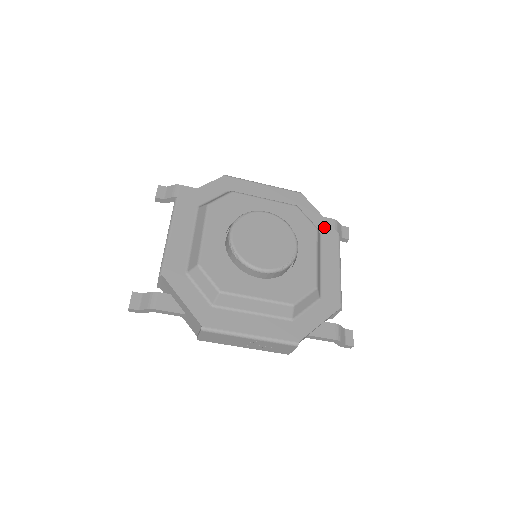
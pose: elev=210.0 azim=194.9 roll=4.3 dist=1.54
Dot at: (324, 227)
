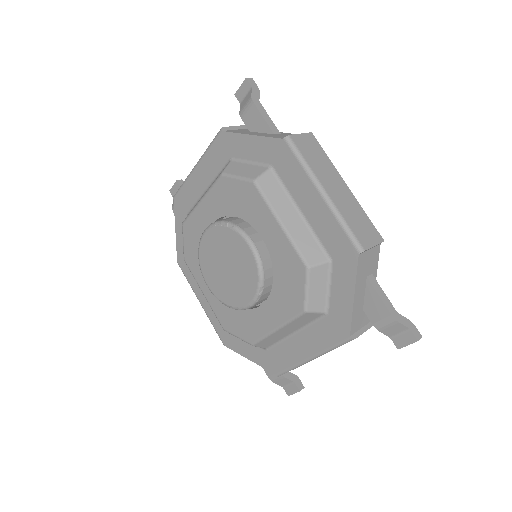
Dot at: (340, 314)
